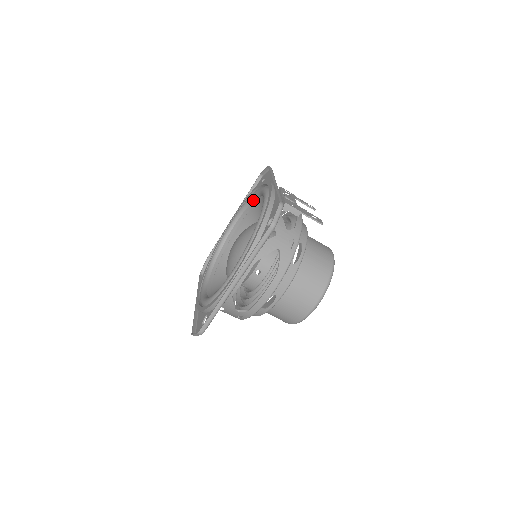
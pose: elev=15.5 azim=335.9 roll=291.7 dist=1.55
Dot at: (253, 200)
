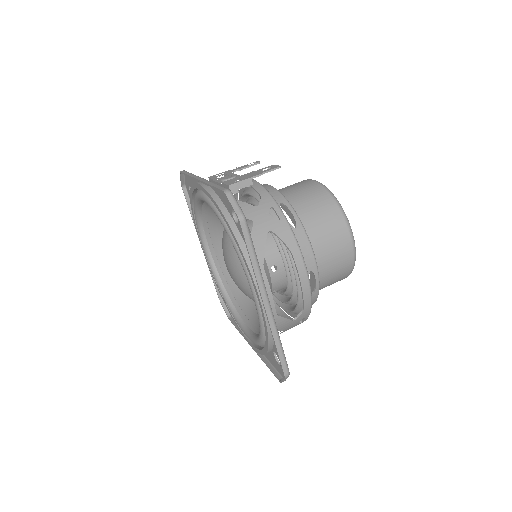
Dot at: (200, 214)
